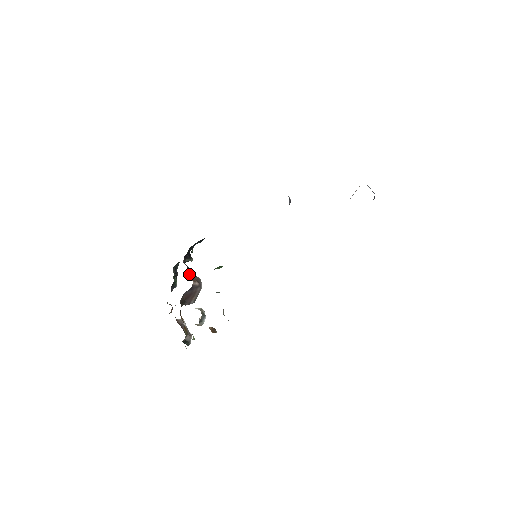
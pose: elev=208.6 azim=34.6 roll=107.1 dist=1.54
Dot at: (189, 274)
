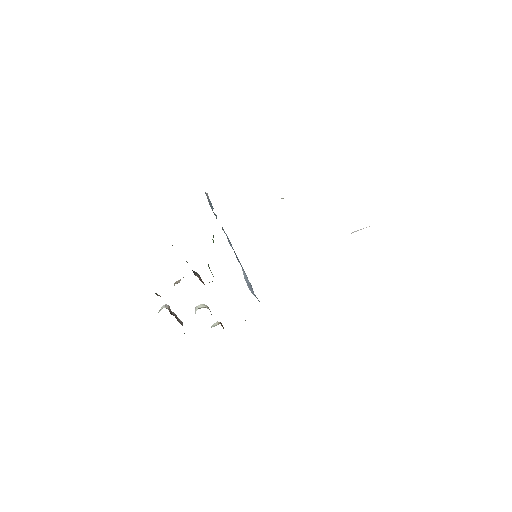
Dot at: (194, 273)
